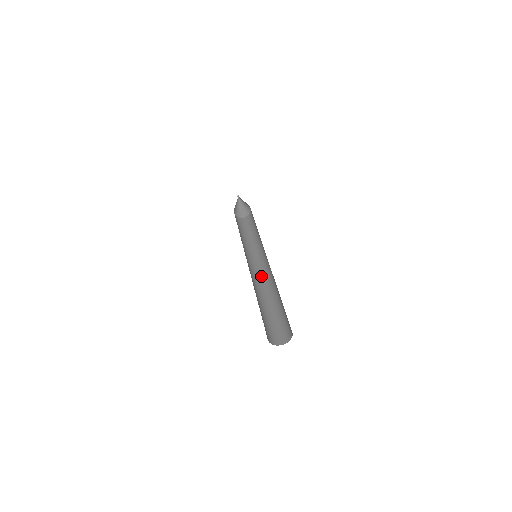
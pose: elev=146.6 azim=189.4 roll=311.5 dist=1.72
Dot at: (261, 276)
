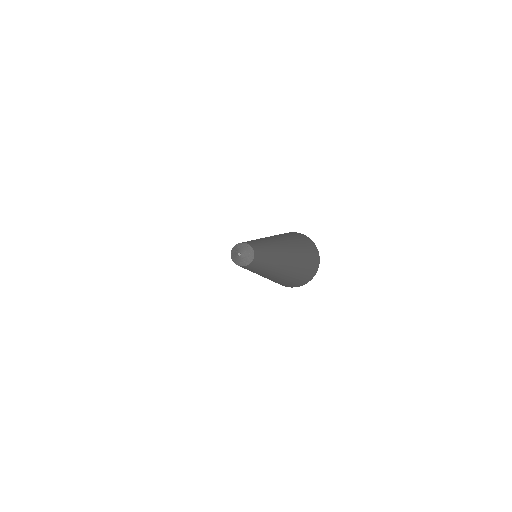
Dot at: (269, 271)
